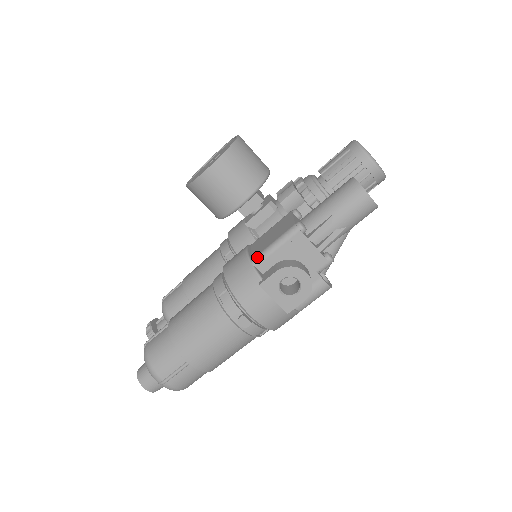
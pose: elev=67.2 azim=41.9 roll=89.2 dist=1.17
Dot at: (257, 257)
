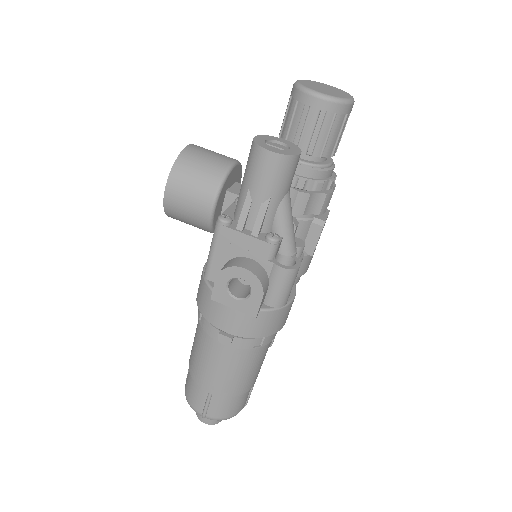
Dot at: (205, 269)
